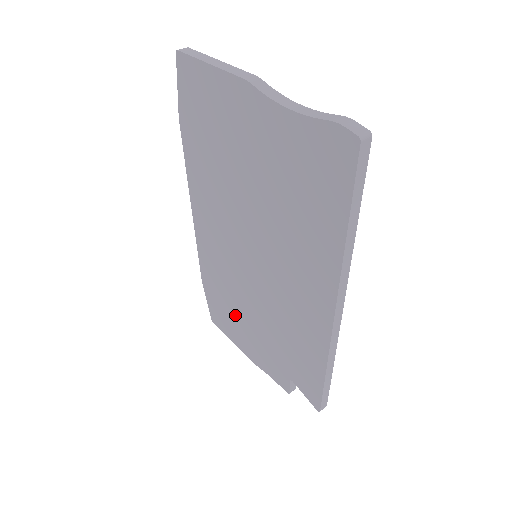
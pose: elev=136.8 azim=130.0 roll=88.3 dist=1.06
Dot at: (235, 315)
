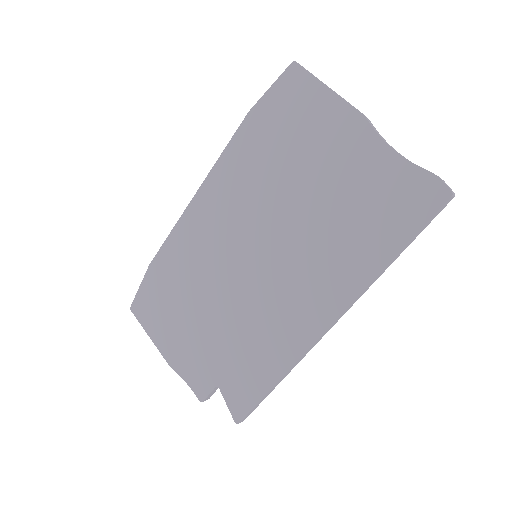
Dot at: (179, 308)
